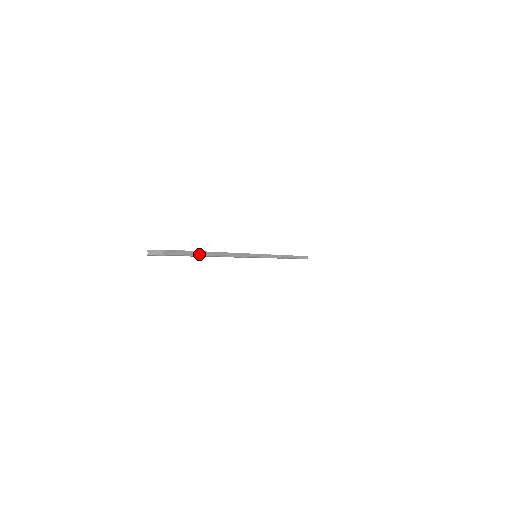
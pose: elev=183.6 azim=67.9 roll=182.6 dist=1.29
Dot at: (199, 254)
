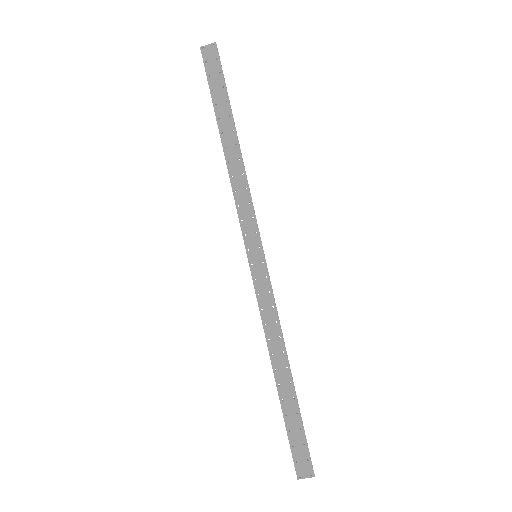
Dot at: (228, 100)
